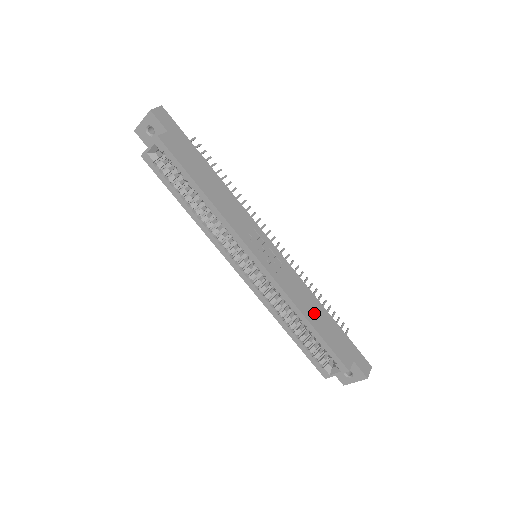
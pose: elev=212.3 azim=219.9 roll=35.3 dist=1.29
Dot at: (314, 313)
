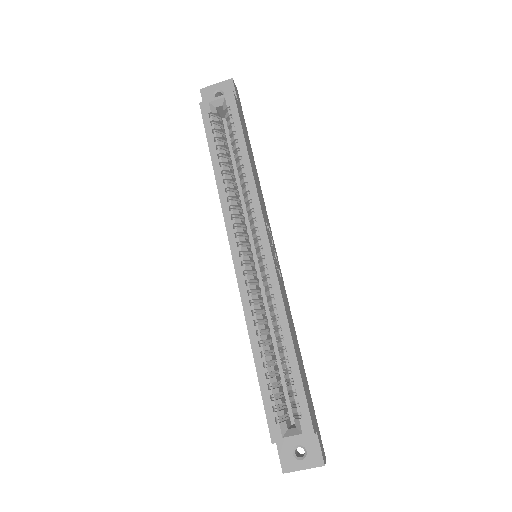
Dot at: (296, 345)
